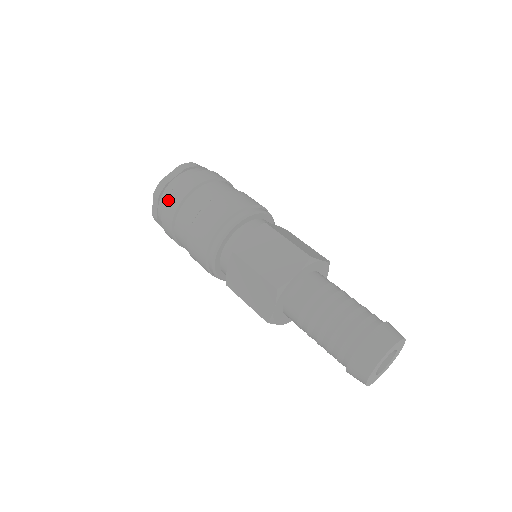
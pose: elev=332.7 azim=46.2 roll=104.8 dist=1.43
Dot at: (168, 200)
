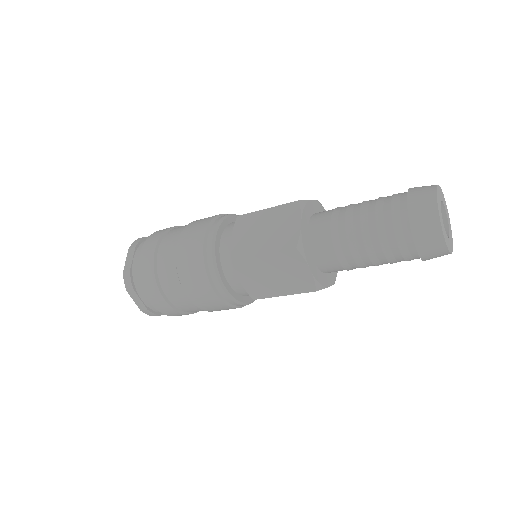
Dot at: (142, 280)
